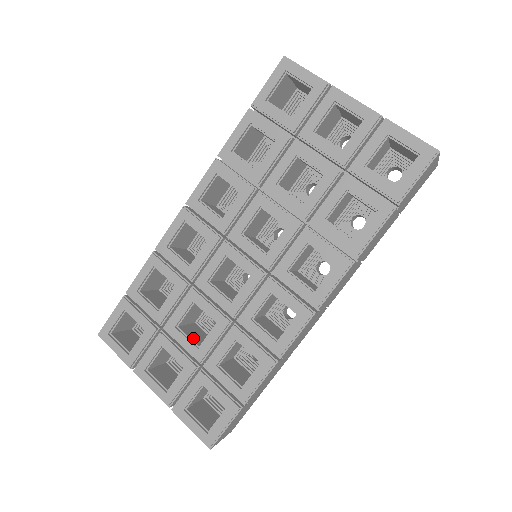
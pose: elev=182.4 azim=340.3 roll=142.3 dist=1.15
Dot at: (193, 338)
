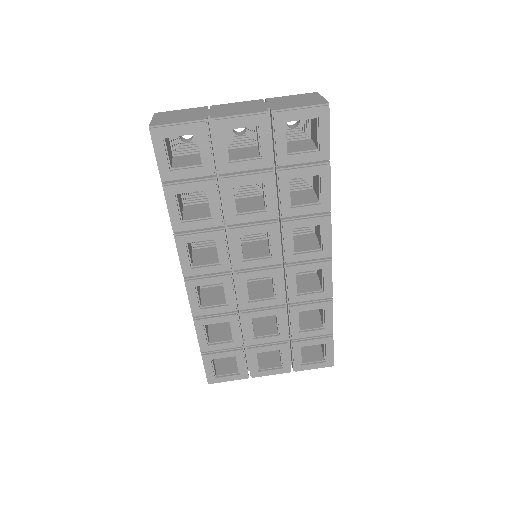
Dot at: (268, 332)
